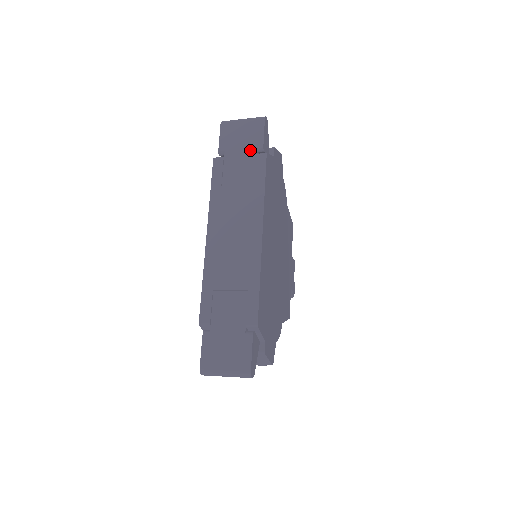
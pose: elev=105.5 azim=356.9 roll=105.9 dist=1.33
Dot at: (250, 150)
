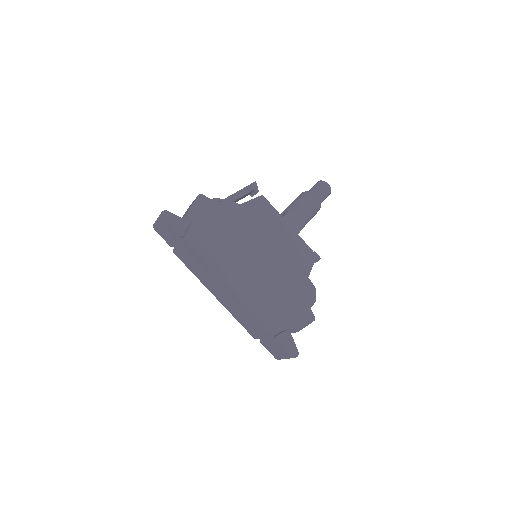
Dot at: (178, 240)
